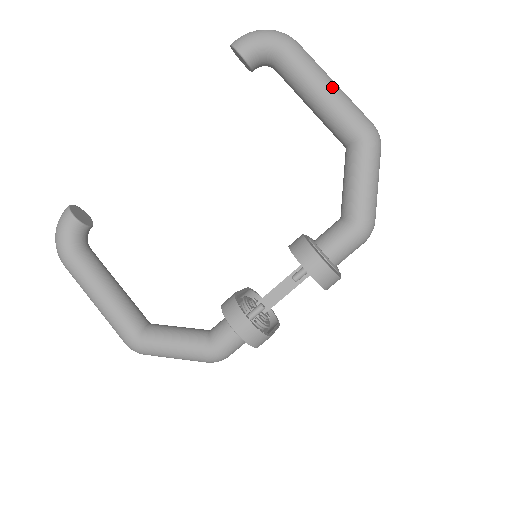
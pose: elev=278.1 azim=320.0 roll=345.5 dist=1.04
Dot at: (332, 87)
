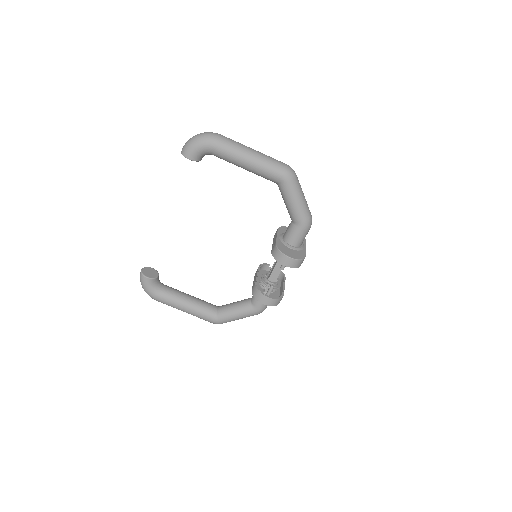
Dot at: (253, 158)
